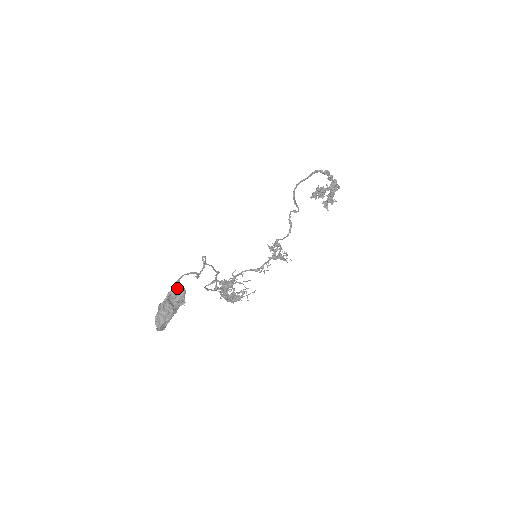
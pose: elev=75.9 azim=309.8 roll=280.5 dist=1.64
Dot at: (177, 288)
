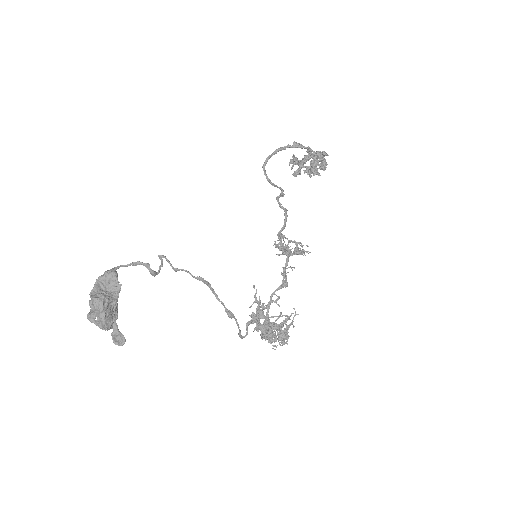
Dot at: (106, 273)
